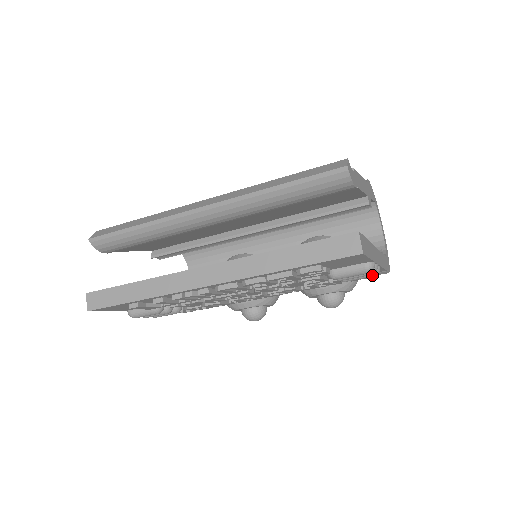
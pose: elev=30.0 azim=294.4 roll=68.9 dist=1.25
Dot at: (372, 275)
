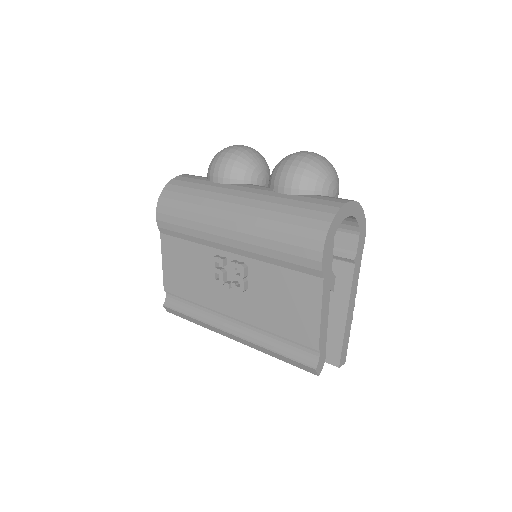
Dot at: occluded
